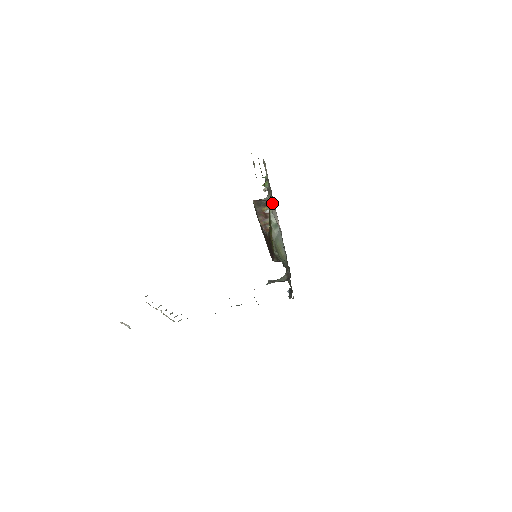
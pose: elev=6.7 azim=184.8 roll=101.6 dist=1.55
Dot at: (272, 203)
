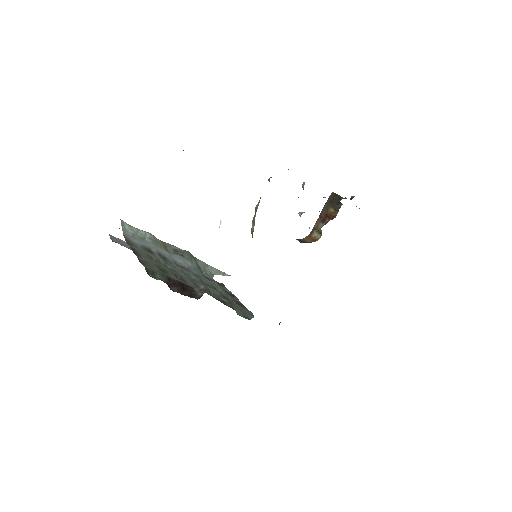
Dot at: occluded
